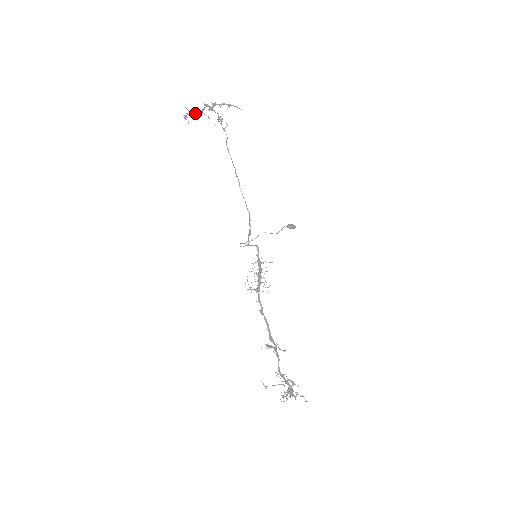
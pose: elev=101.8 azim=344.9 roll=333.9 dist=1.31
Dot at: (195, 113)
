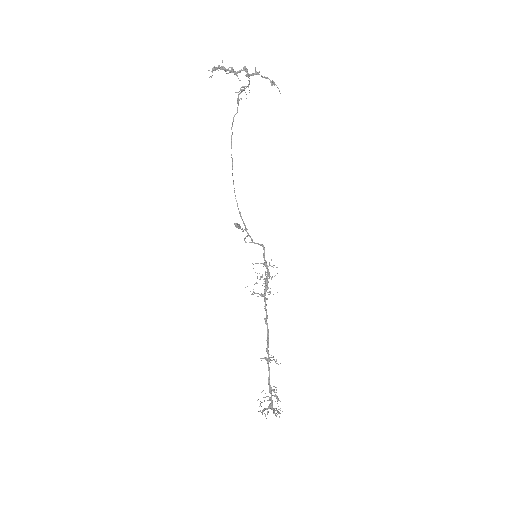
Dot at: (230, 70)
